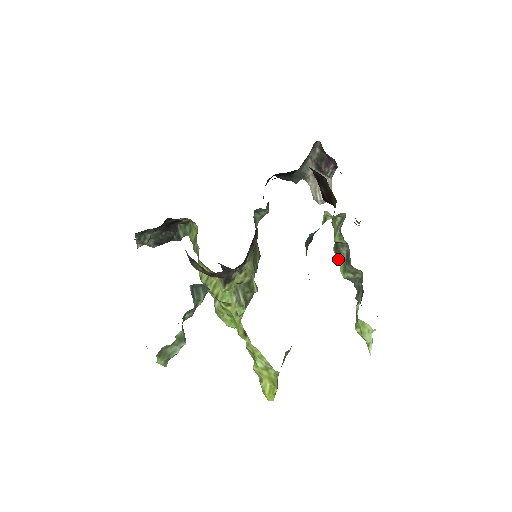
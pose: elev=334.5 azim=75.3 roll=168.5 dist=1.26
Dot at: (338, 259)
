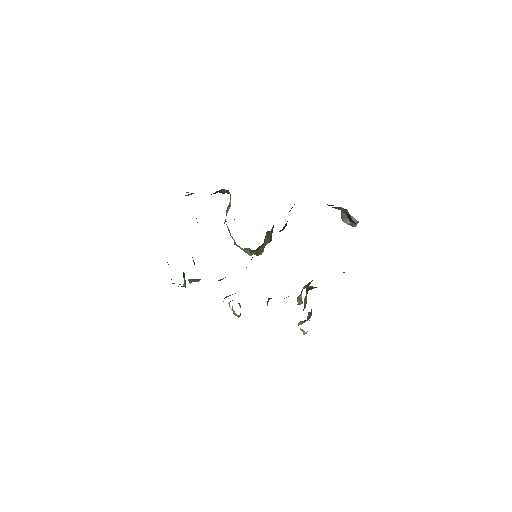
Dot at: occluded
